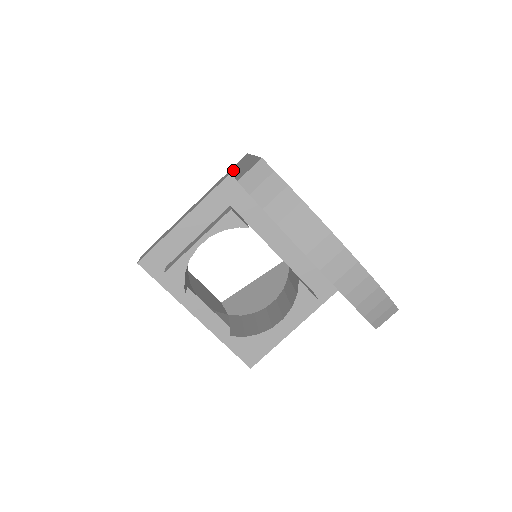
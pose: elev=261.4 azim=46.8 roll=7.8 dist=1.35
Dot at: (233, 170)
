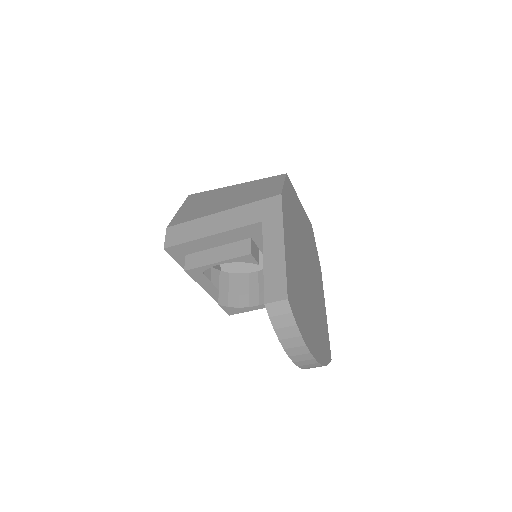
Dot at: (264, 223)
